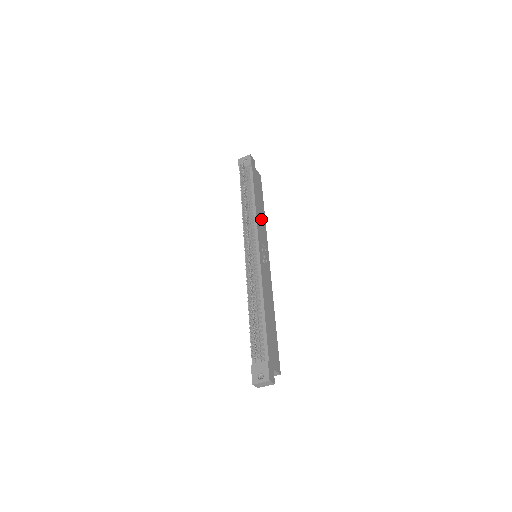
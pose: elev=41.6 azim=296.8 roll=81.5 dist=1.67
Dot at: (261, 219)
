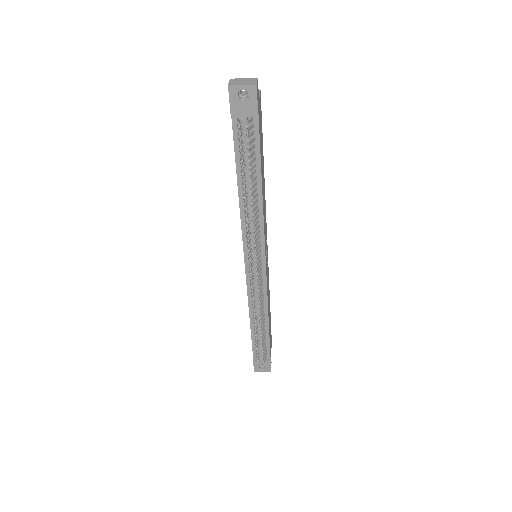
Dot at: (264, 201)
